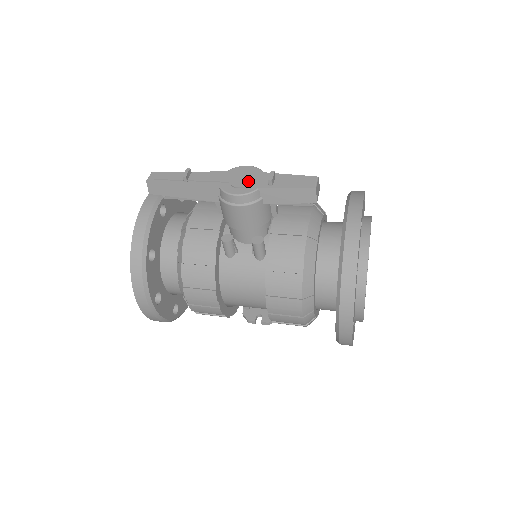
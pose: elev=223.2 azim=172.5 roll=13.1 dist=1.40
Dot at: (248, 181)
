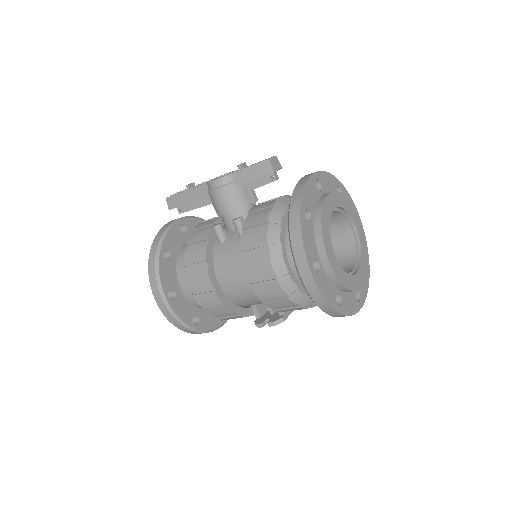
Dot at: (227, 173)
